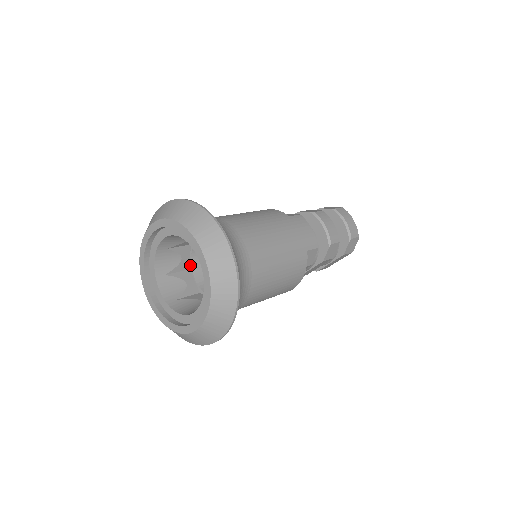
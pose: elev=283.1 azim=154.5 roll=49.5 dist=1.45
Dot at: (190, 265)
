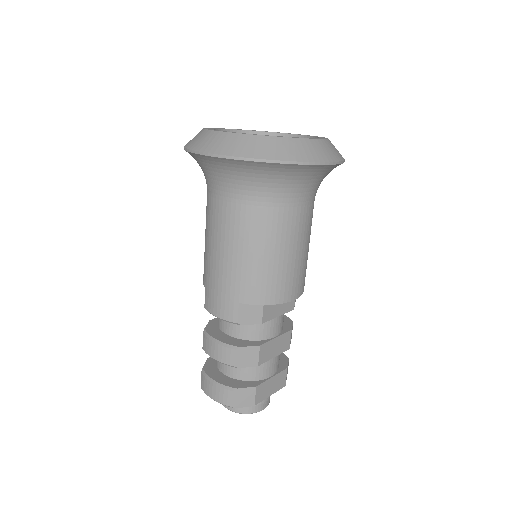
Dot at: occluded
